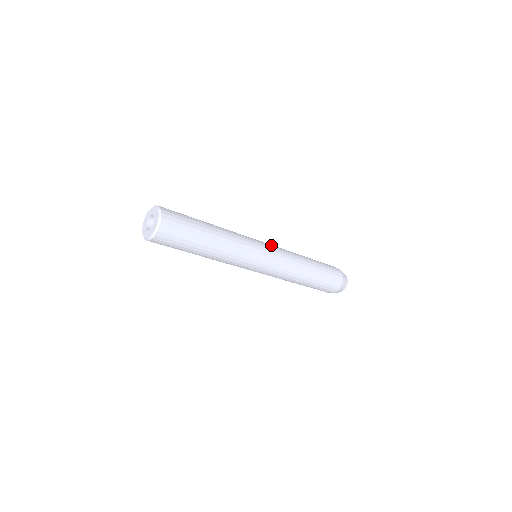
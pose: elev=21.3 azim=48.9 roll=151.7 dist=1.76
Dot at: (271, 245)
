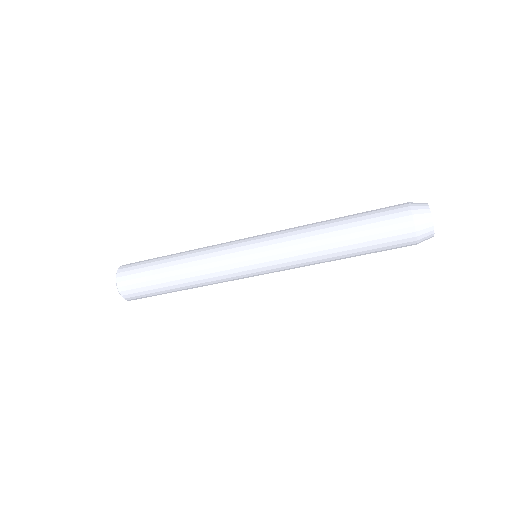
Dot at: (264, 235)
